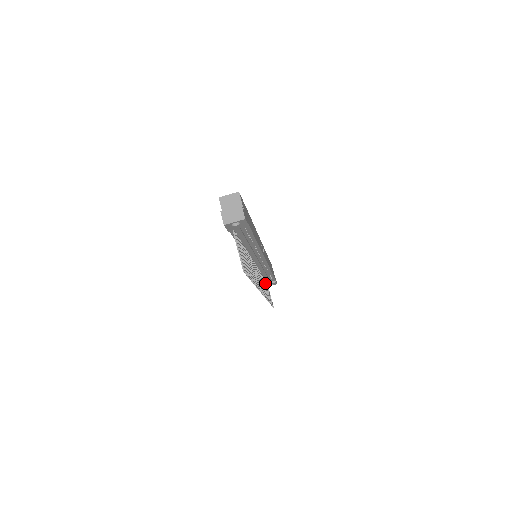
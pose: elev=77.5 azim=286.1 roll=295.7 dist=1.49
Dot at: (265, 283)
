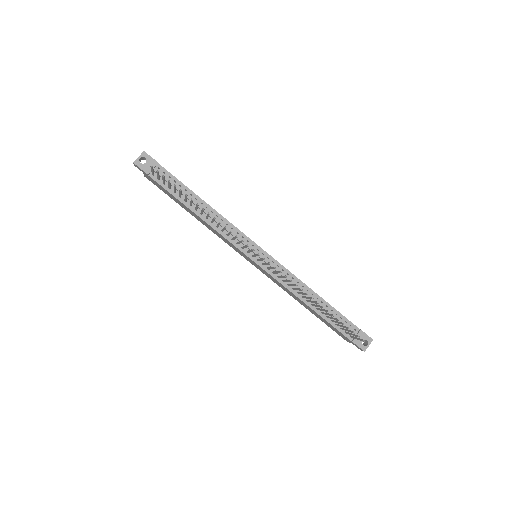
Dot at: (323, 313)
